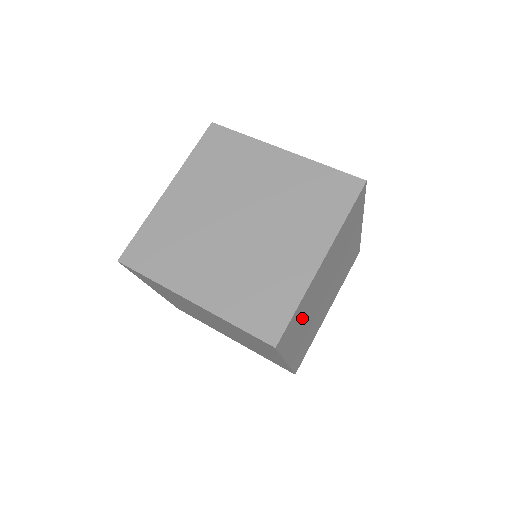
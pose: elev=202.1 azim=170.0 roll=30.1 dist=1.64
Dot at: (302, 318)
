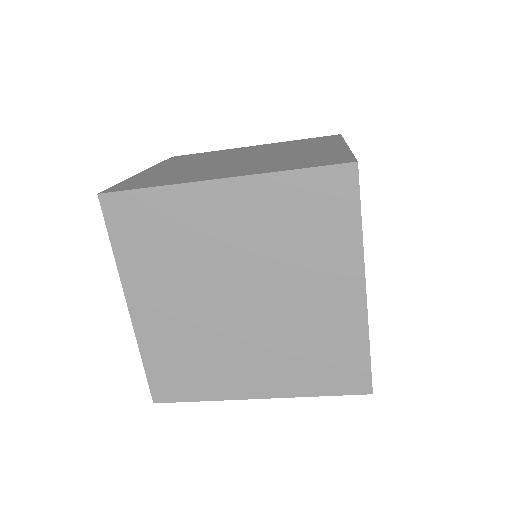
Dot at: occluded
